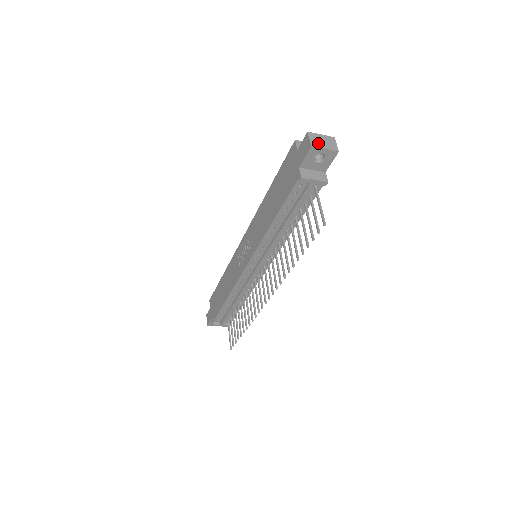
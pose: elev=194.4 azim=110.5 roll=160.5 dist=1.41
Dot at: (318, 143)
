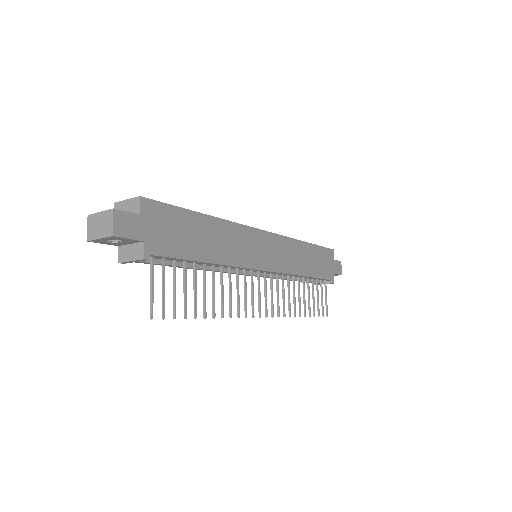
Dot at: (94, 231)
